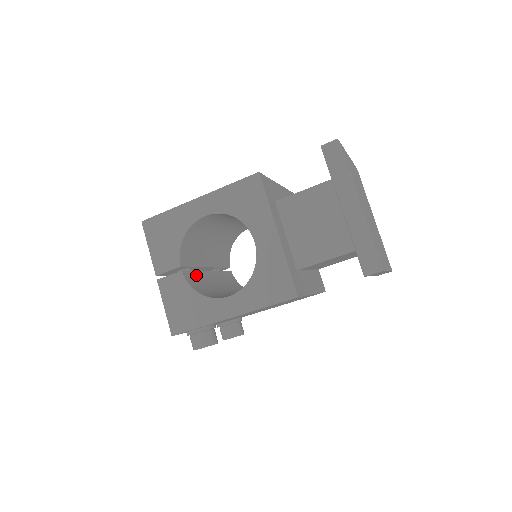
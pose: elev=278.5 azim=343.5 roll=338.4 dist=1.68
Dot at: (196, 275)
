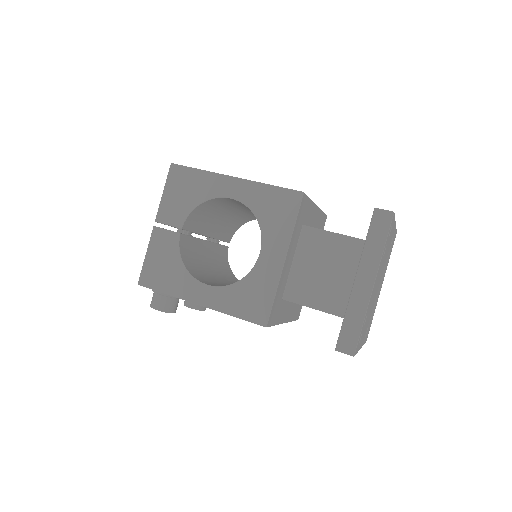
Dot at: (192, 241)
